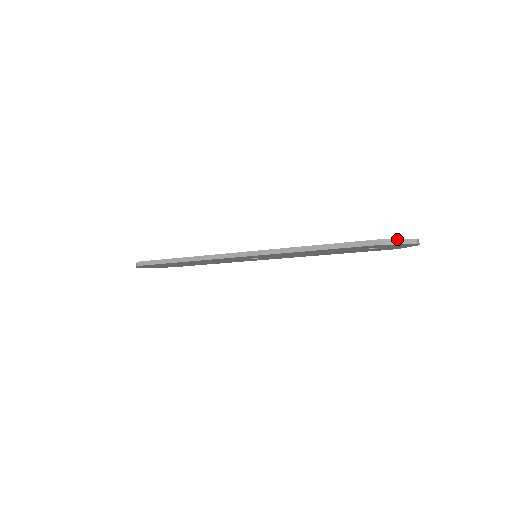
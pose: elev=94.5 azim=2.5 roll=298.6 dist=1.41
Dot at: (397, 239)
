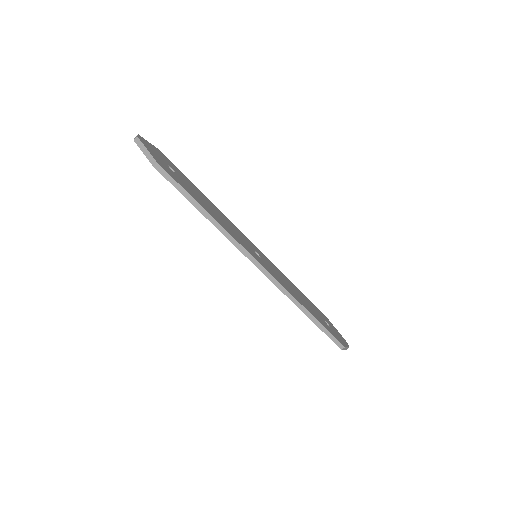
Dot at: (347, 347)
